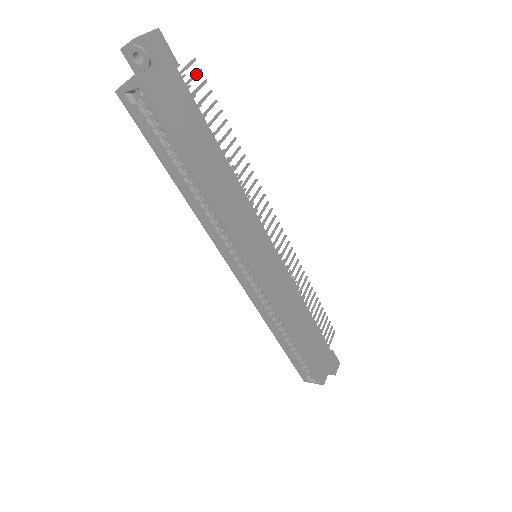
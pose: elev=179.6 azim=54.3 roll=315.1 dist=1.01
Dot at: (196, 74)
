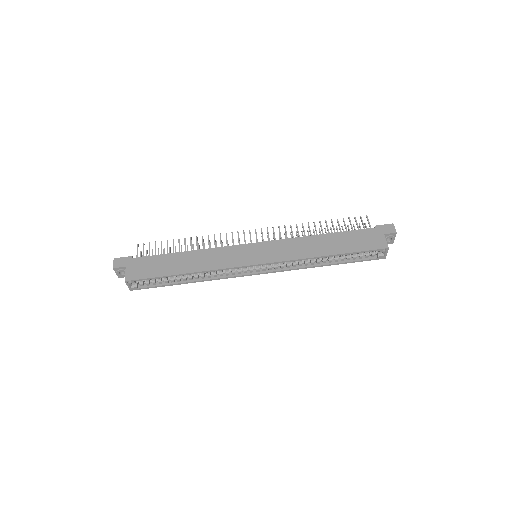
Dot at: (143, 247)
